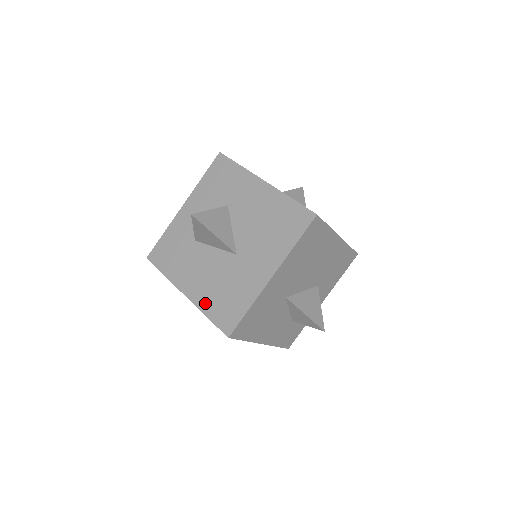
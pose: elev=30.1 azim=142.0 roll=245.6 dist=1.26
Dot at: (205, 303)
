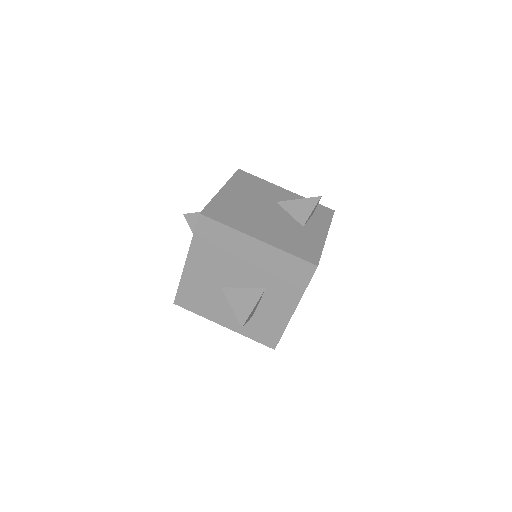
Dot at: occluded
